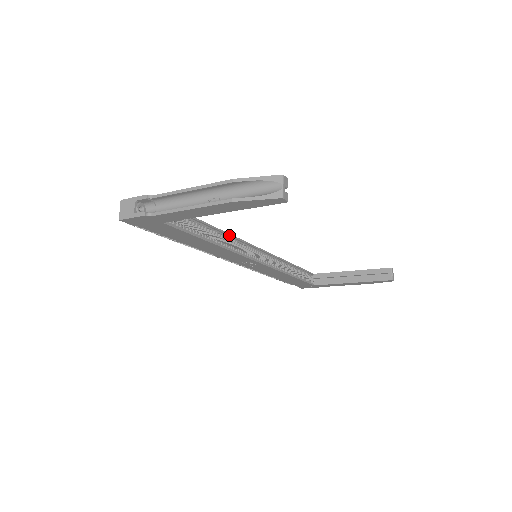
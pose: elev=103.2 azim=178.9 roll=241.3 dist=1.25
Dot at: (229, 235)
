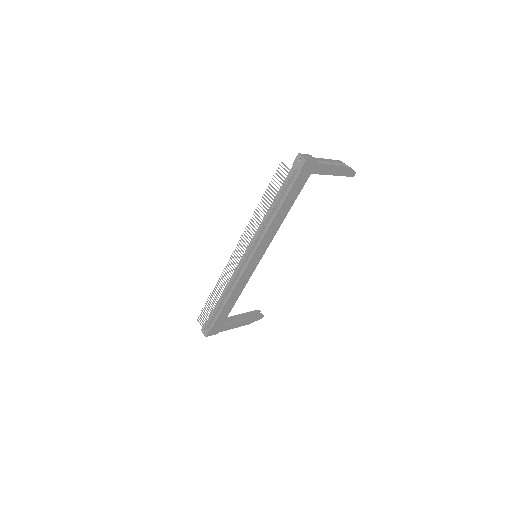
Dot at: occluded
